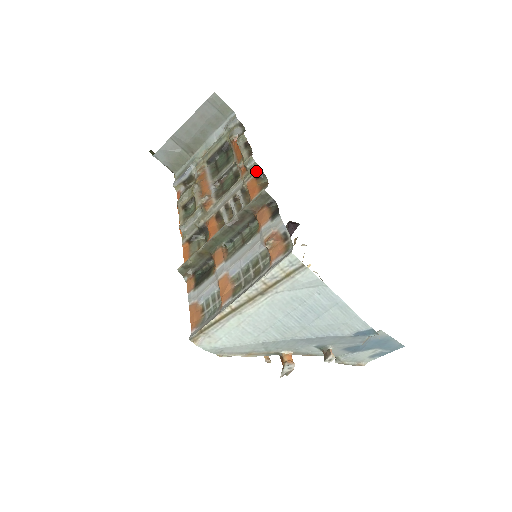
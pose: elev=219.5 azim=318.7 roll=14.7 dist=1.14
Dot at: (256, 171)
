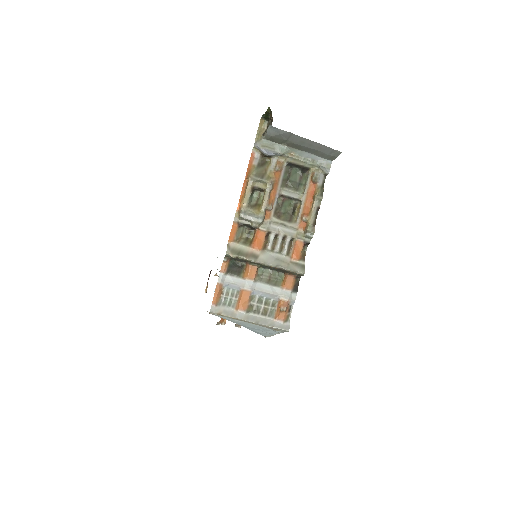
Dot at: (308, 241)
